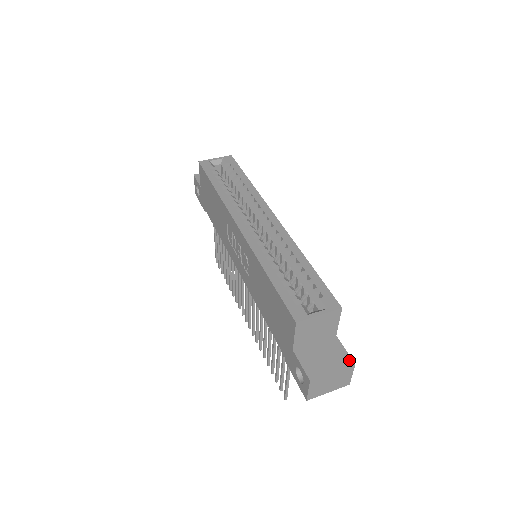
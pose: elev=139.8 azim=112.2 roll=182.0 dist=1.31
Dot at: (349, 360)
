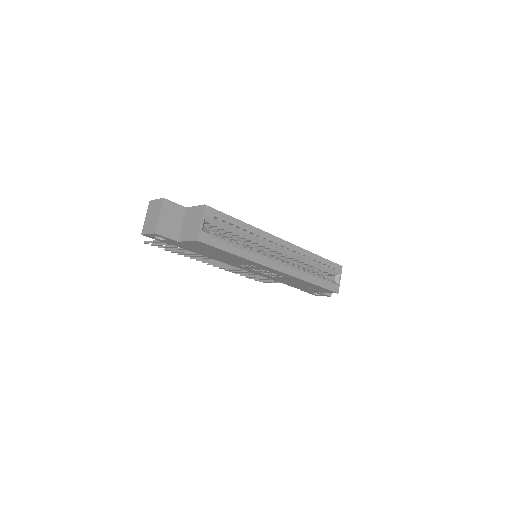
Dot at: occluded
